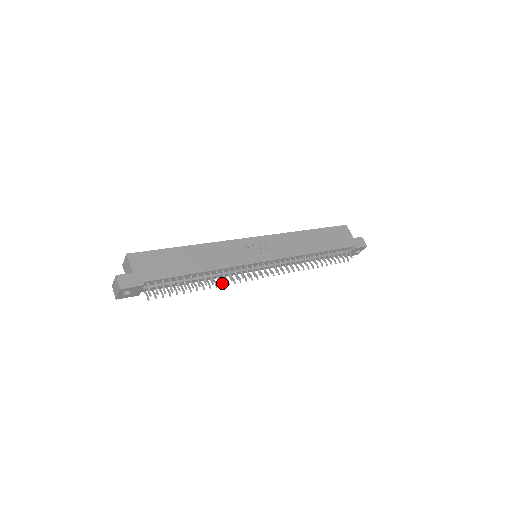
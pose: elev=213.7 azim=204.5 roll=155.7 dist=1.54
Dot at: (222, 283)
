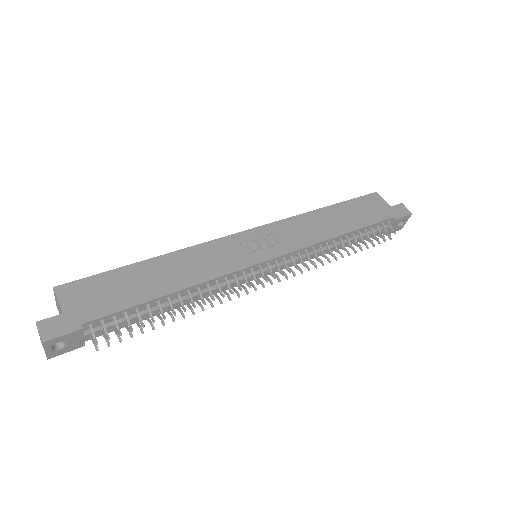
Dot at: (211, 303)
